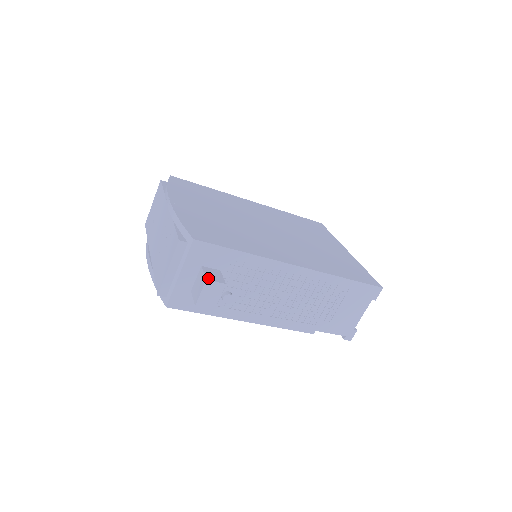
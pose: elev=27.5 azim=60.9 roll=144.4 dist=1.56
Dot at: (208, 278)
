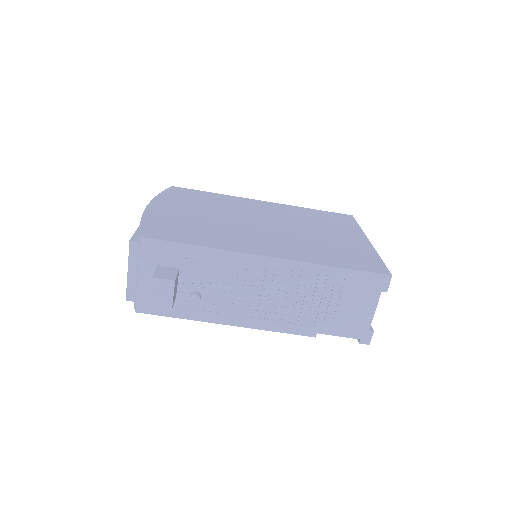
Dot at: (155, 276)
